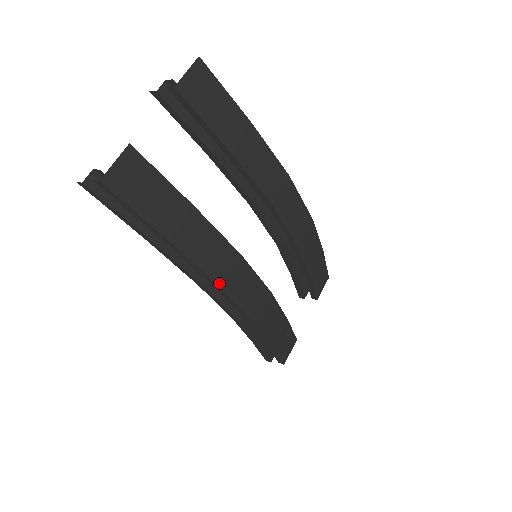
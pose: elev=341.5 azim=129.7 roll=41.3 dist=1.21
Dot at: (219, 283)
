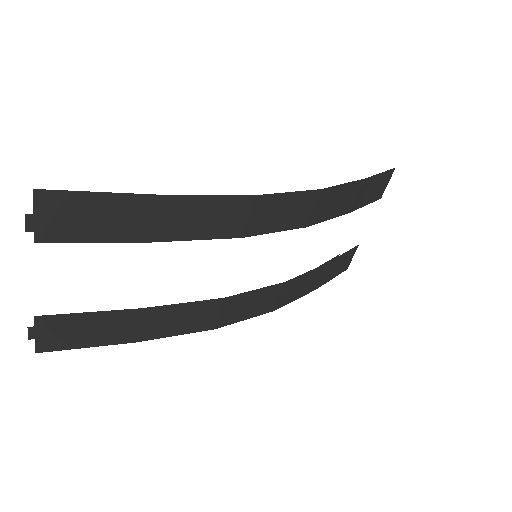
Dot at: (210, 328)
